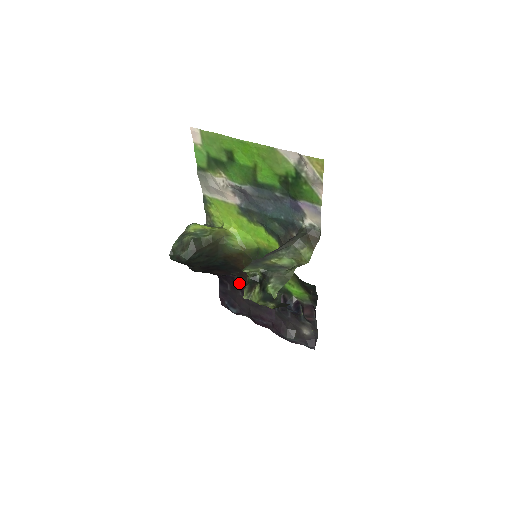
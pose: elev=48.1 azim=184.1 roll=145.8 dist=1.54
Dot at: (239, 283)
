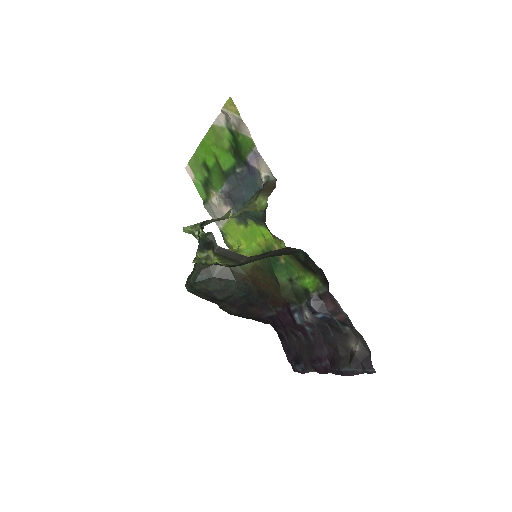
Dot at: occluded
